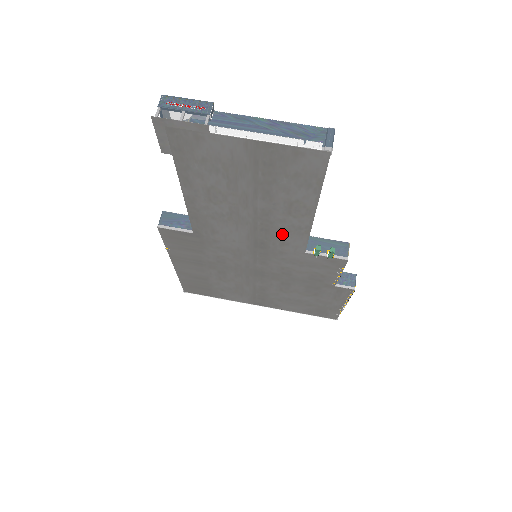
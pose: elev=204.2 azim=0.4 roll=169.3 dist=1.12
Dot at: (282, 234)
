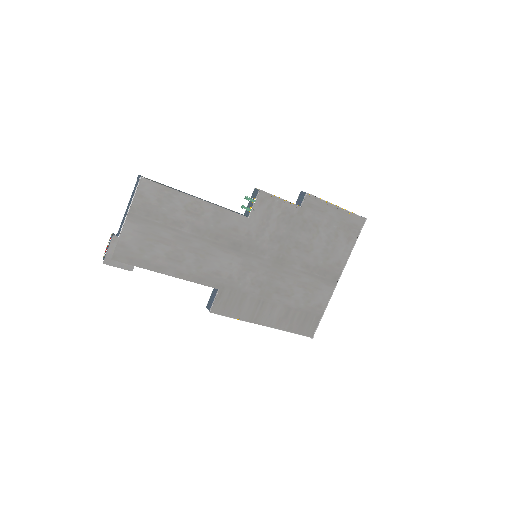
Dot at: (223, 227)
